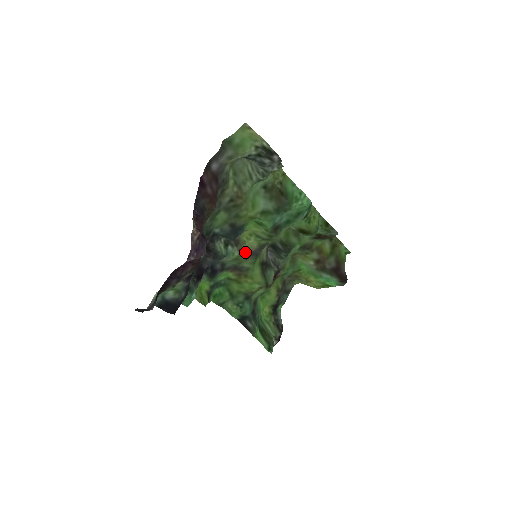
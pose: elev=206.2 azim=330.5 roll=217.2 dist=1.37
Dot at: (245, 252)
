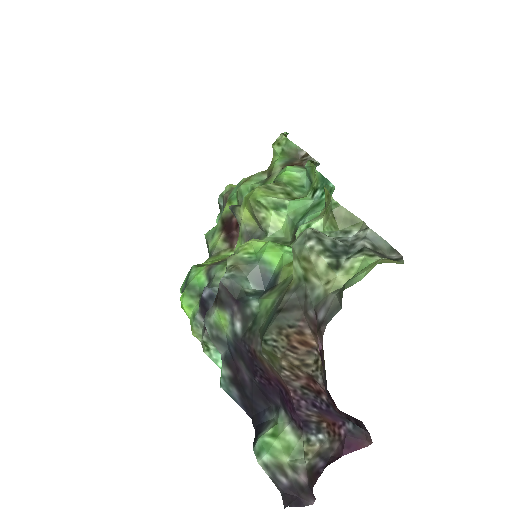
Dot at: occluded
